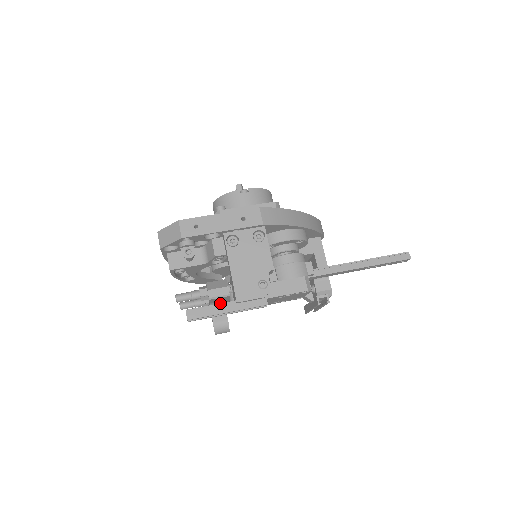
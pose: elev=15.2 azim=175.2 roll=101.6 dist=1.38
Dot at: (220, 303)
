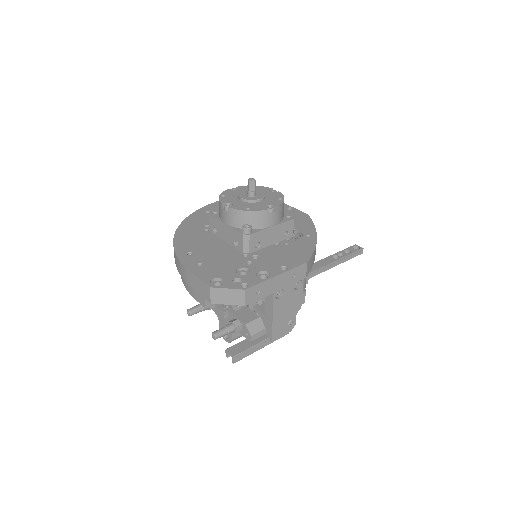
Dot at: (258, 343)
